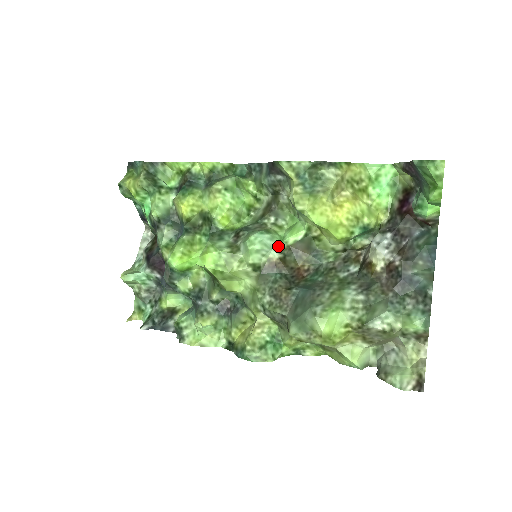
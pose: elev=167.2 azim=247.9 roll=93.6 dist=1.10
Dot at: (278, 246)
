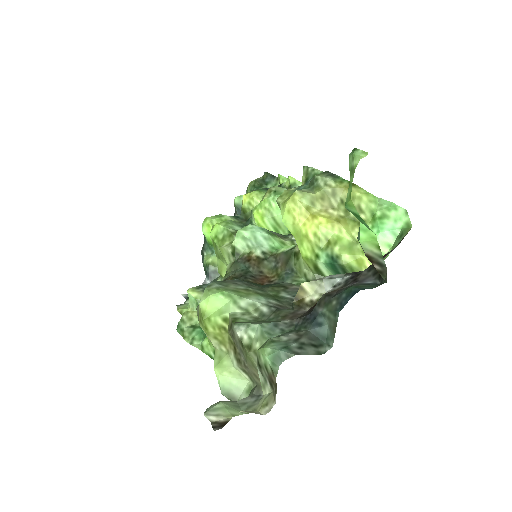
Dot at: (268, 249)
